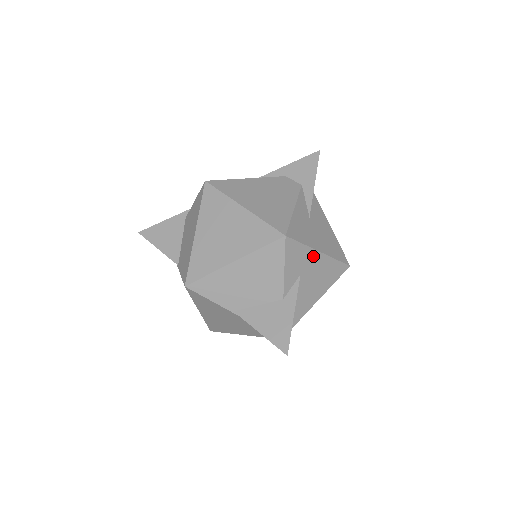
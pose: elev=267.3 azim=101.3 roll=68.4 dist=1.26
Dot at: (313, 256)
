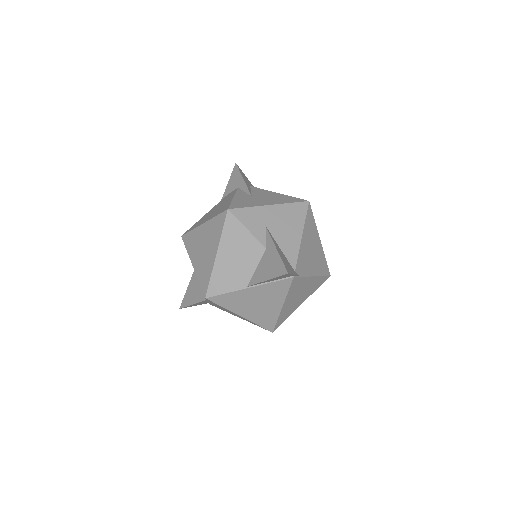
Dot at: (266, 210)
